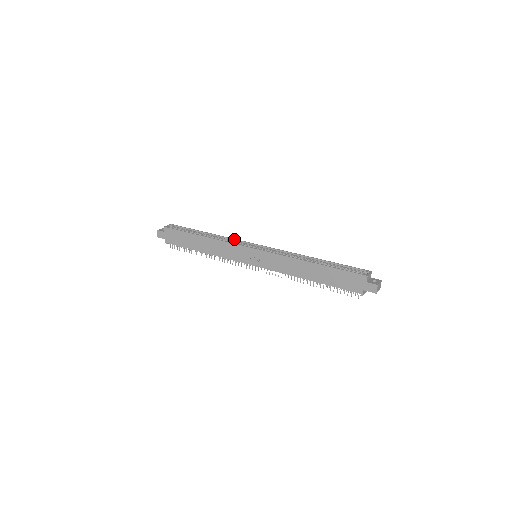
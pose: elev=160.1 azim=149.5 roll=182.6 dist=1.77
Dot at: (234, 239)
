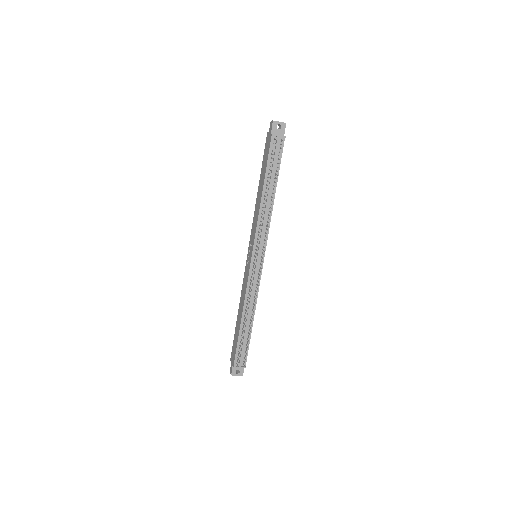
Dot at: occluded
